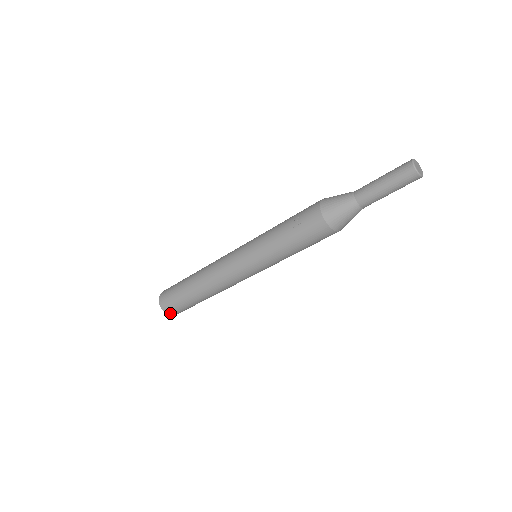
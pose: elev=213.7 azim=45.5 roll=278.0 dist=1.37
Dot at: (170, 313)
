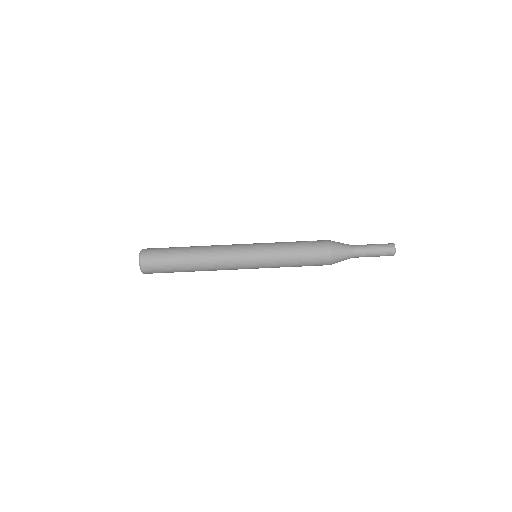
Dot at: (144, 260)
